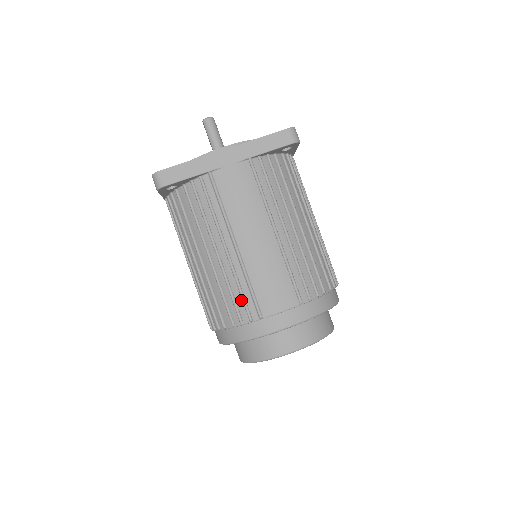
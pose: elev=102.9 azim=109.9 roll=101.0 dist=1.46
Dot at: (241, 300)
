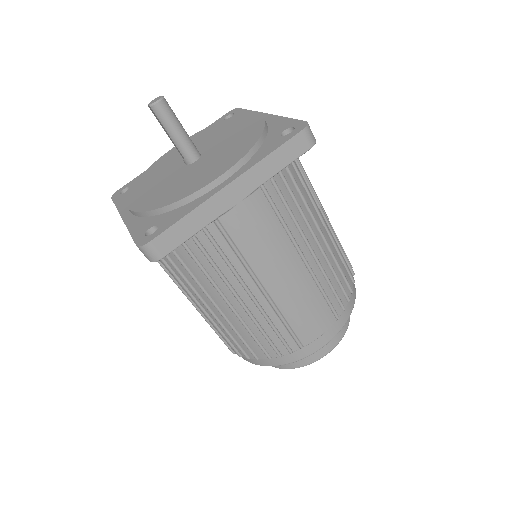
Dot at: (277, 338)
